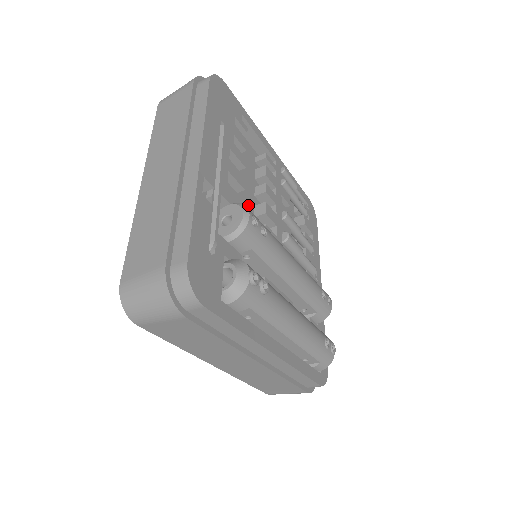
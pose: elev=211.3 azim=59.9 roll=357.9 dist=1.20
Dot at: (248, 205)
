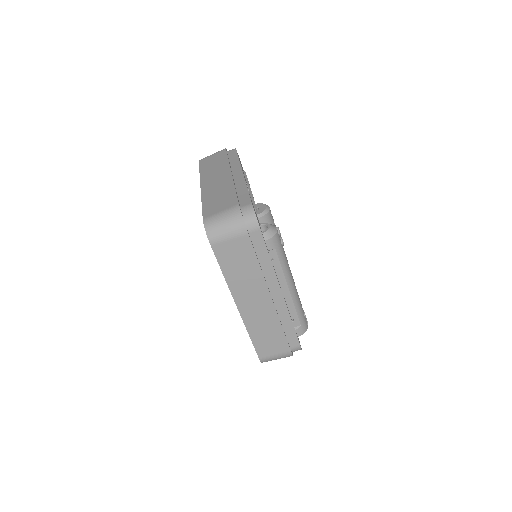
Dot at: occluded
